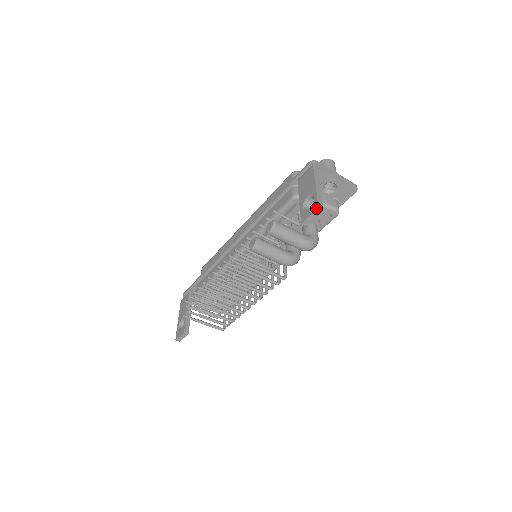
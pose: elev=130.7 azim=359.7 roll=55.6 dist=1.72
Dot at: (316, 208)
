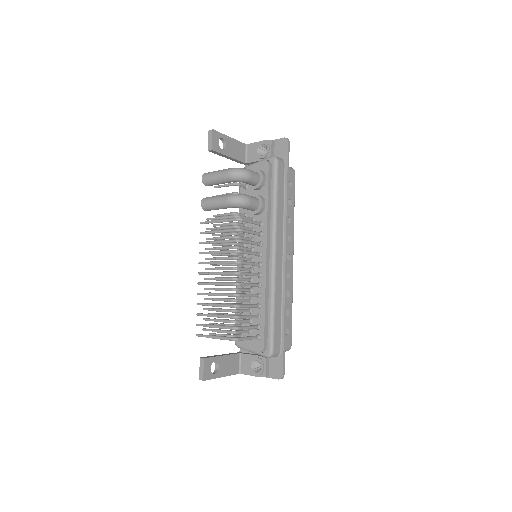
Dot at: (209, 133)
